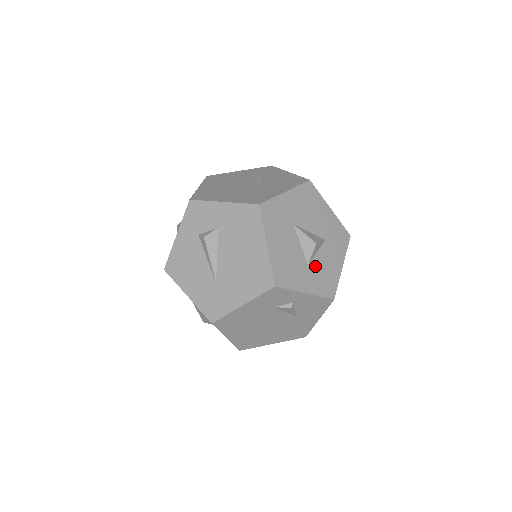
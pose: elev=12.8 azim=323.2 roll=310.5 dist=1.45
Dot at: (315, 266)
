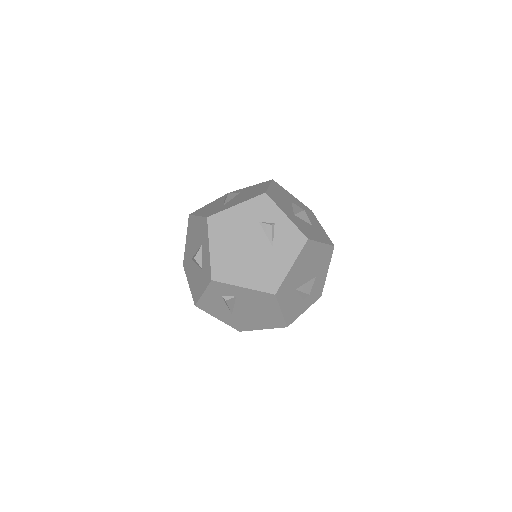
Dot at: (299, 220)
